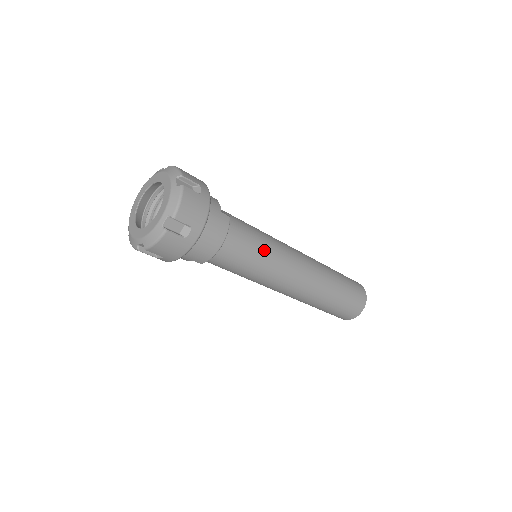
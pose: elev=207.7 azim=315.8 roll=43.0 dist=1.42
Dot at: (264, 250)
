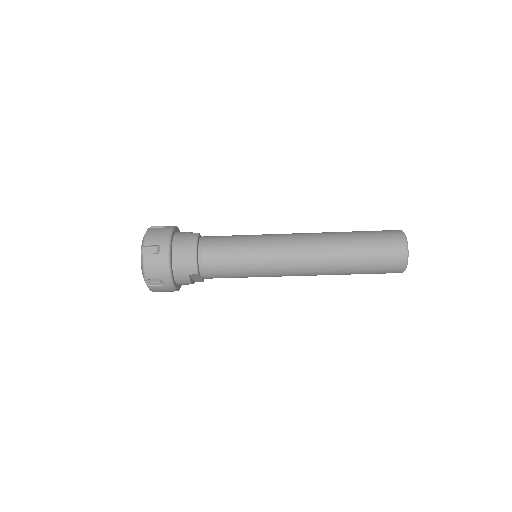
Dot at: (243, 241)
